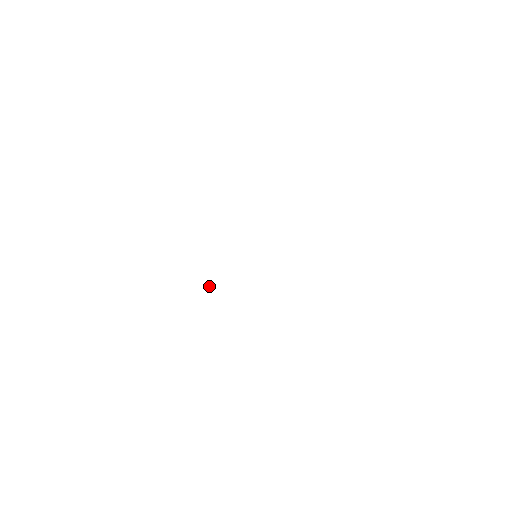
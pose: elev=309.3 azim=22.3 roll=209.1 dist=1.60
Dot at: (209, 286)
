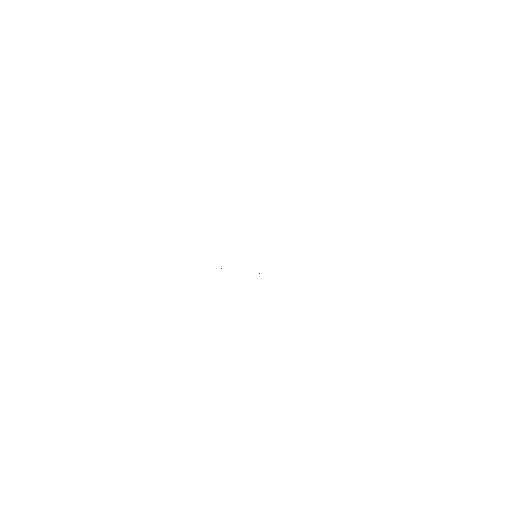
Dot at: (221, 268)
